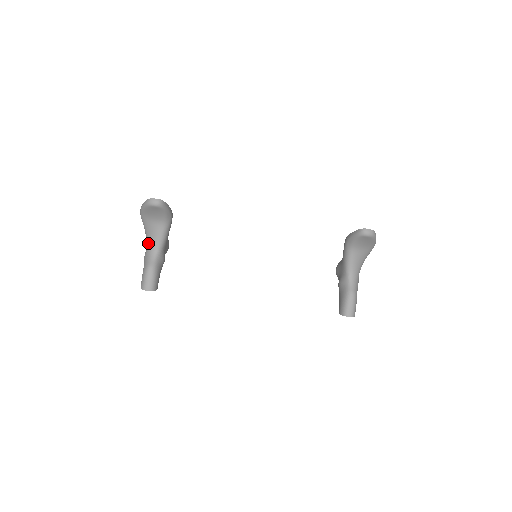
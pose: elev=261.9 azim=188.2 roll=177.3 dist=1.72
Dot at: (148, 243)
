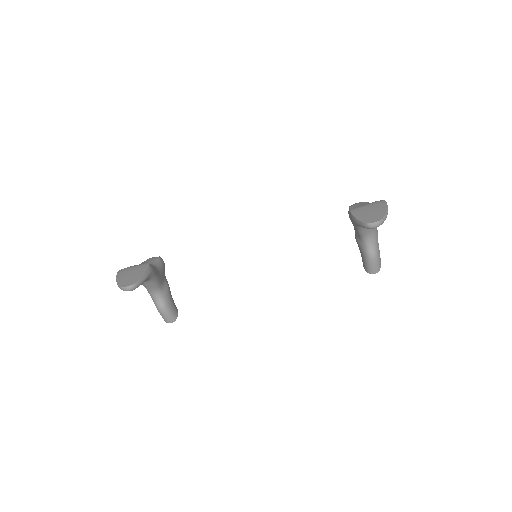
Dot at: occluded
